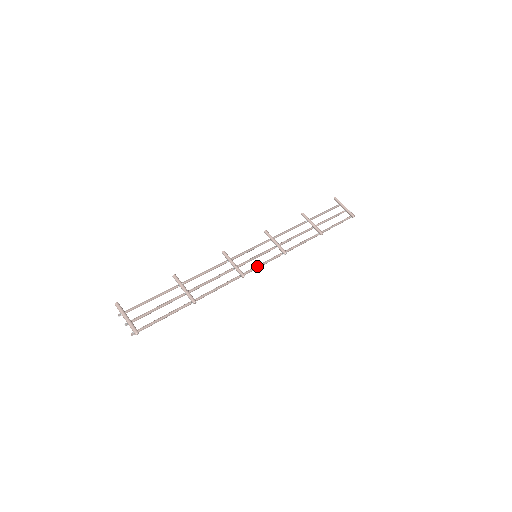
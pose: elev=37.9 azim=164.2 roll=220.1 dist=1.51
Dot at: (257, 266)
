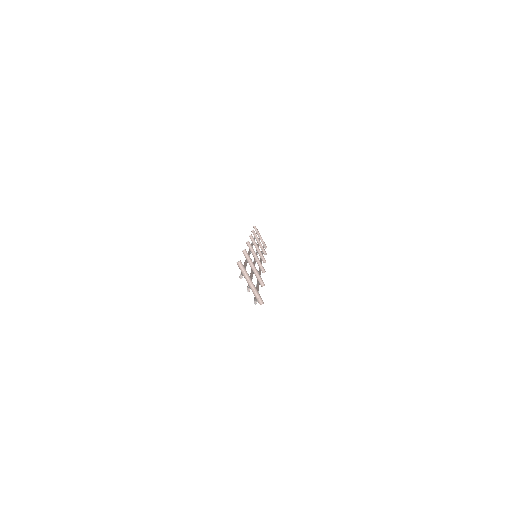
Dot at: occluded
